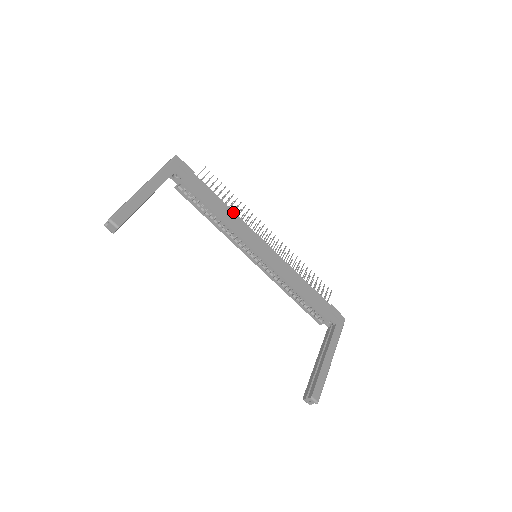
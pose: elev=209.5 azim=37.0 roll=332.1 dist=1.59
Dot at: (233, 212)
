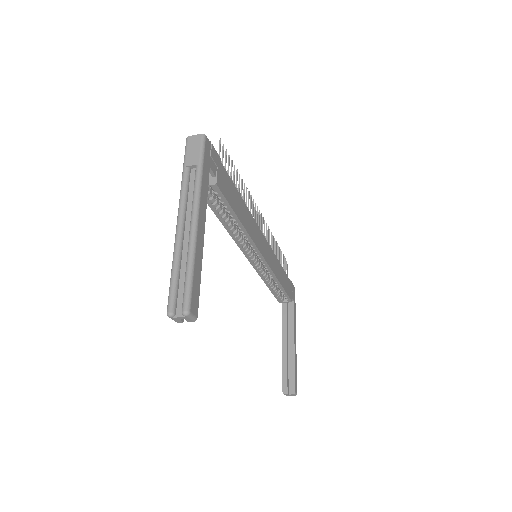
Dot at: (247, 208)
